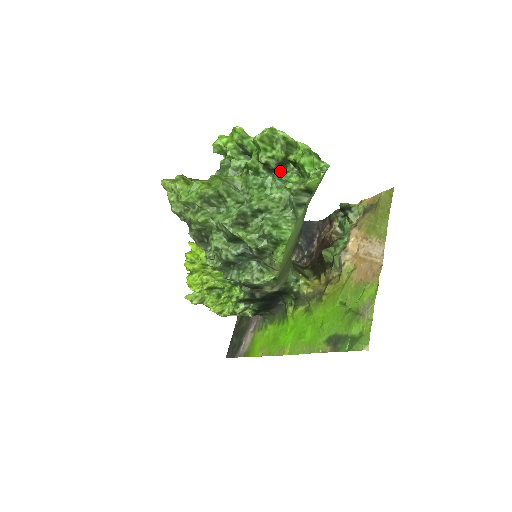
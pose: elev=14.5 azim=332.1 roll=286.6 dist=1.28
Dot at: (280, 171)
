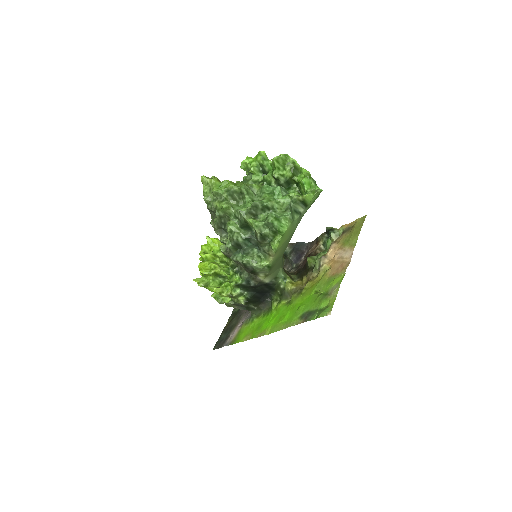
Dot at: (286, 188)
